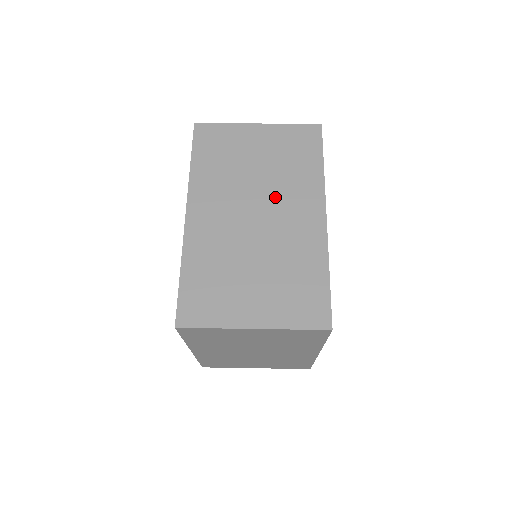
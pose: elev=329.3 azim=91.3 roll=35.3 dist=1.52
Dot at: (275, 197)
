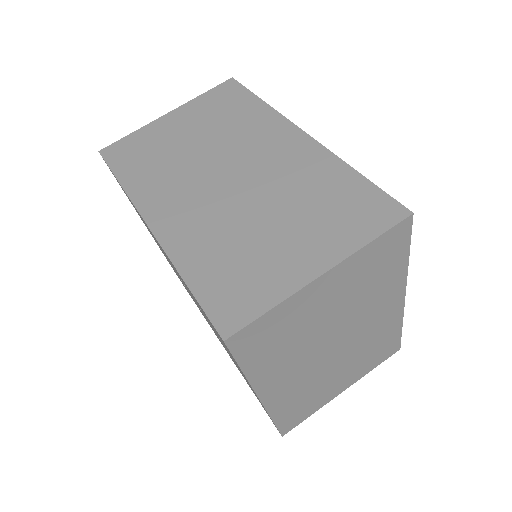
Dot at: (236, 151)
